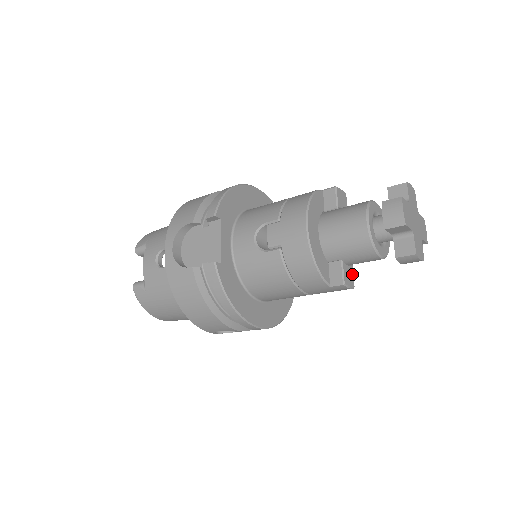
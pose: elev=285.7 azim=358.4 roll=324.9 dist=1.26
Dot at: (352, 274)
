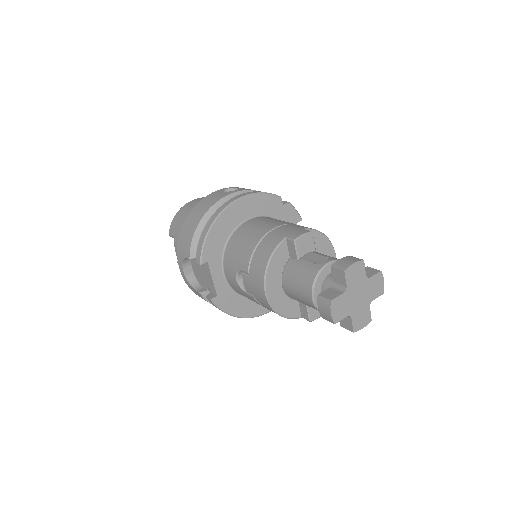
Dot at: occluded
